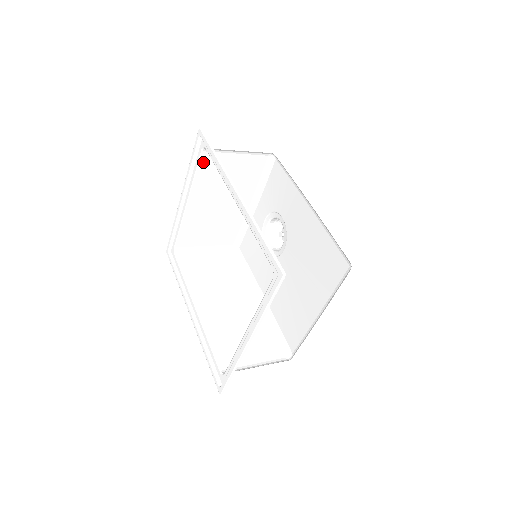
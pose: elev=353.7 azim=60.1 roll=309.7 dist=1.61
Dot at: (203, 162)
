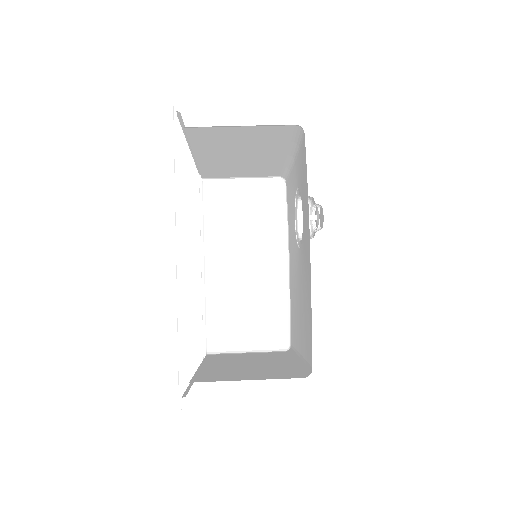
Dot at: (192, 134)
